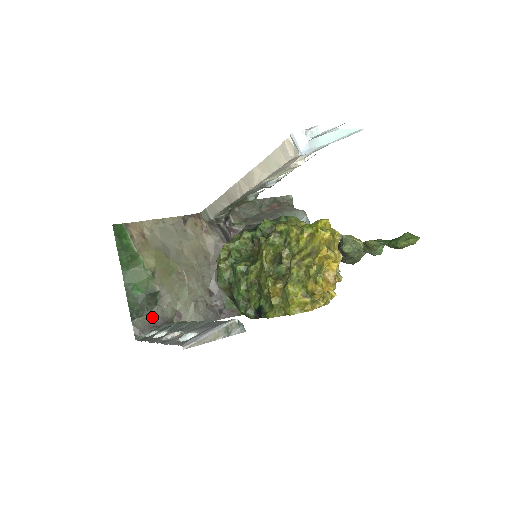
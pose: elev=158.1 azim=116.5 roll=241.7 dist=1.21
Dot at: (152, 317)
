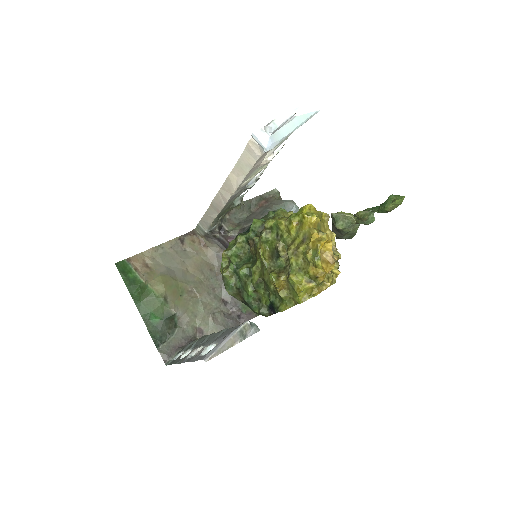
Dot at: (175, 340)
